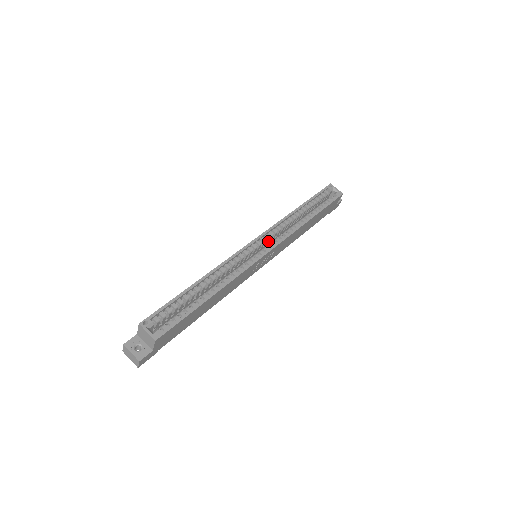
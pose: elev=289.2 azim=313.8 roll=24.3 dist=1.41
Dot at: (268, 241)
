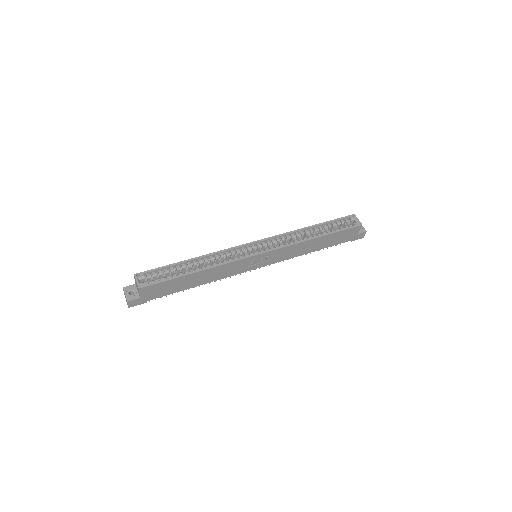
Dot at: (270, 246)
